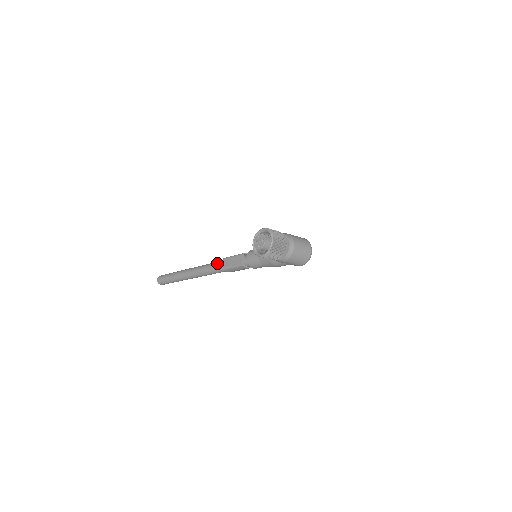
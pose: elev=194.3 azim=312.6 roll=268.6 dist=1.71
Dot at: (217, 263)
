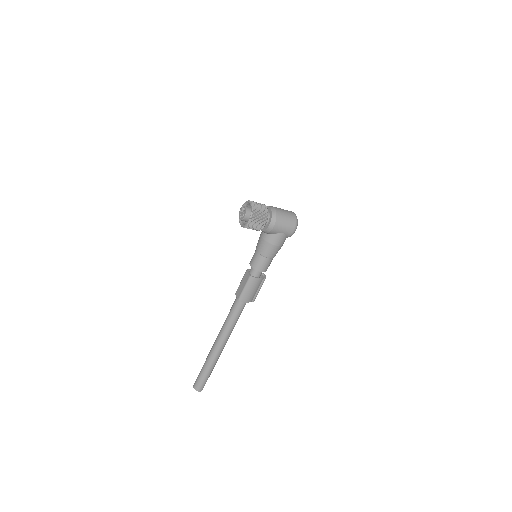
Dot at: (233, 304)
